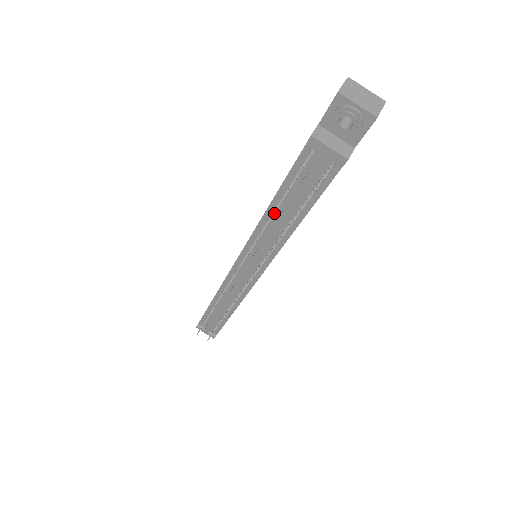
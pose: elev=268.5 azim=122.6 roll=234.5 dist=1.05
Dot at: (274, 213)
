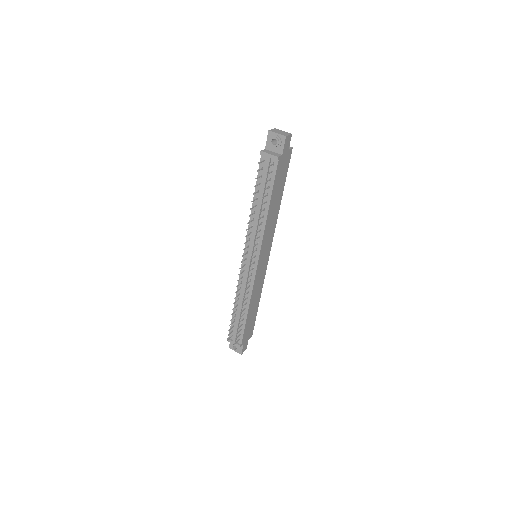
Dot at: (253, 201)
